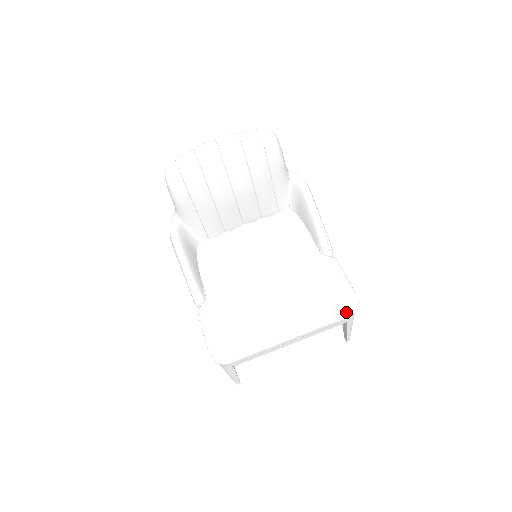
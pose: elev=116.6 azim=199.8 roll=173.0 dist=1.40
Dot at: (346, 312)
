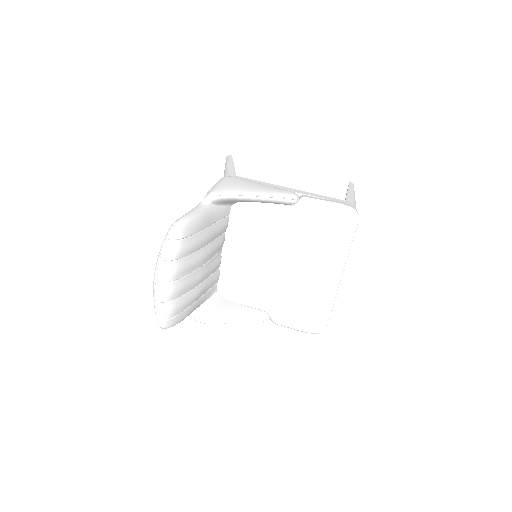
Dot at: (354, 225)
